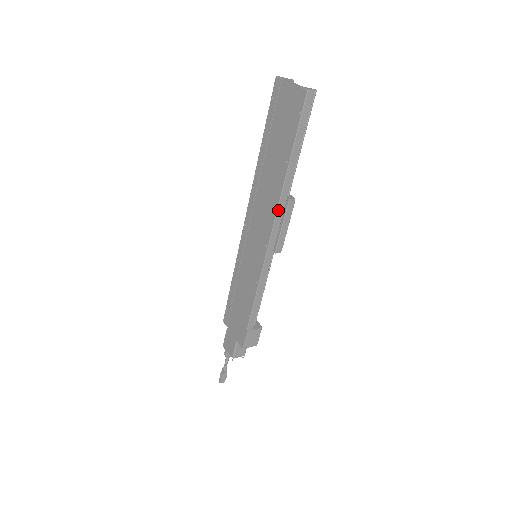
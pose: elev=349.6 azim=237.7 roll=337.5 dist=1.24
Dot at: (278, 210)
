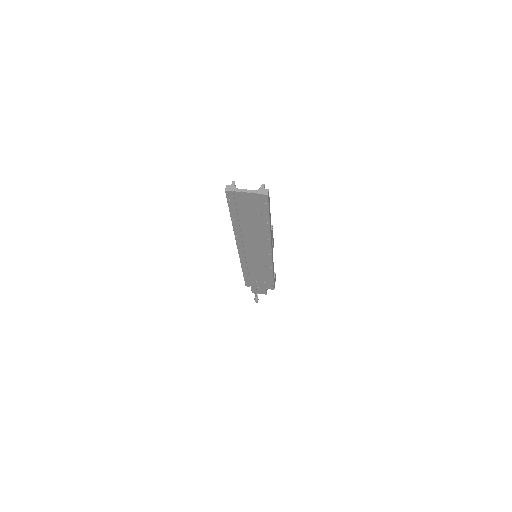
Dot at: (271, 240)
